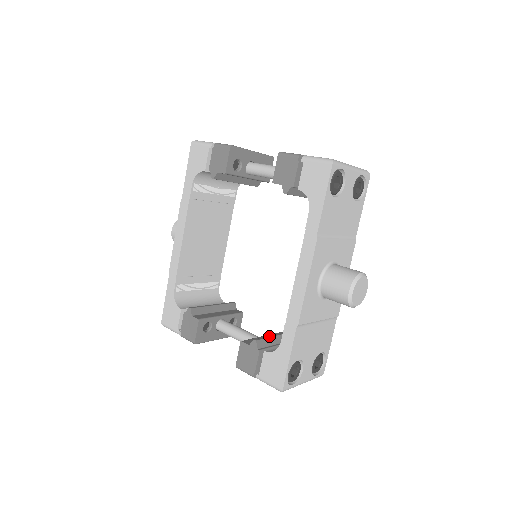
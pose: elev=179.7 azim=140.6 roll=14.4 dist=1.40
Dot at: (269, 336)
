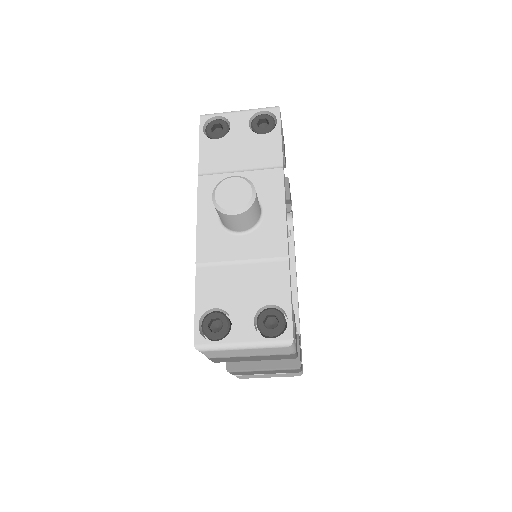
Dot at: occluded
